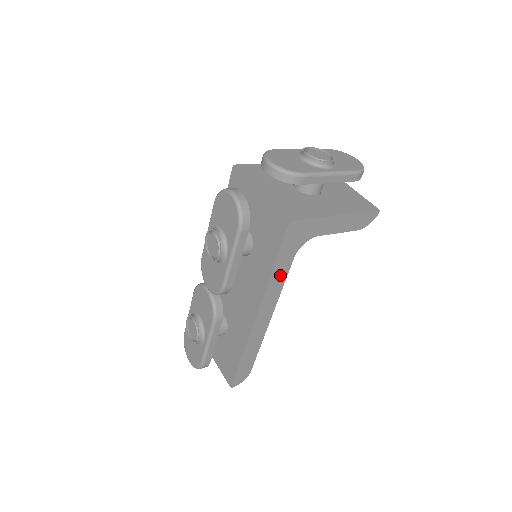
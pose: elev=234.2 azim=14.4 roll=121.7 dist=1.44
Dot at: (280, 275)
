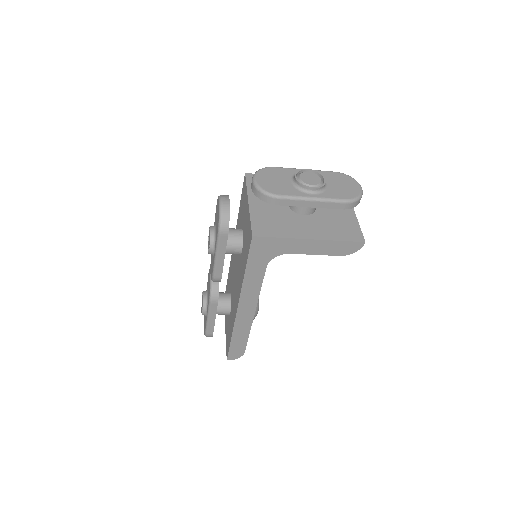
Dot at: (255, 279)
